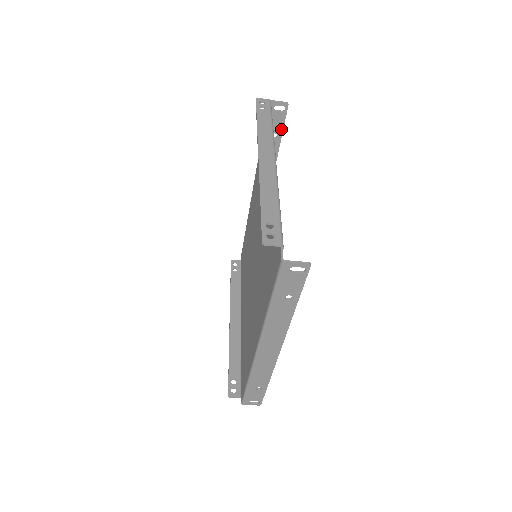
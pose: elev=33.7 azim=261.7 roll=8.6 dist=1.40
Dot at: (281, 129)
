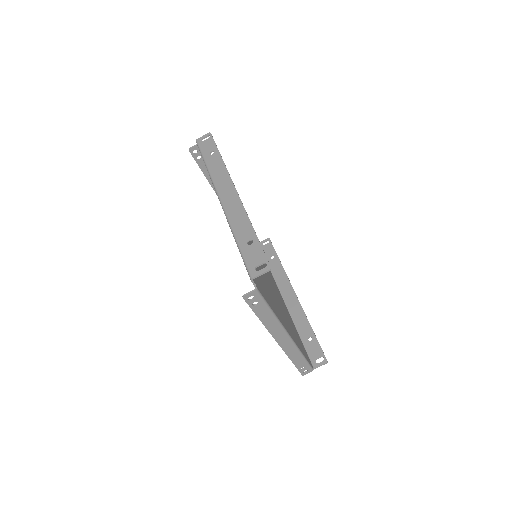
Dot at: (274, 252)
